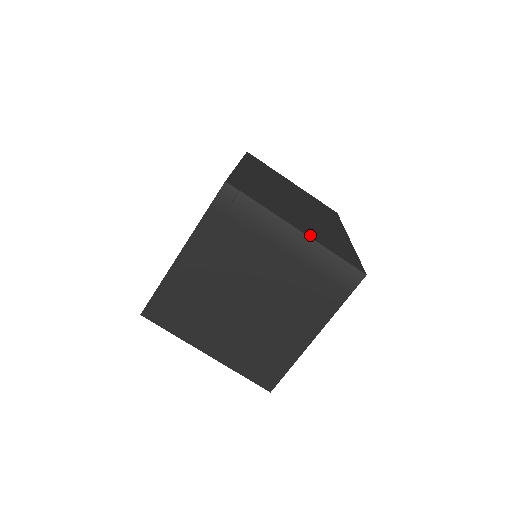
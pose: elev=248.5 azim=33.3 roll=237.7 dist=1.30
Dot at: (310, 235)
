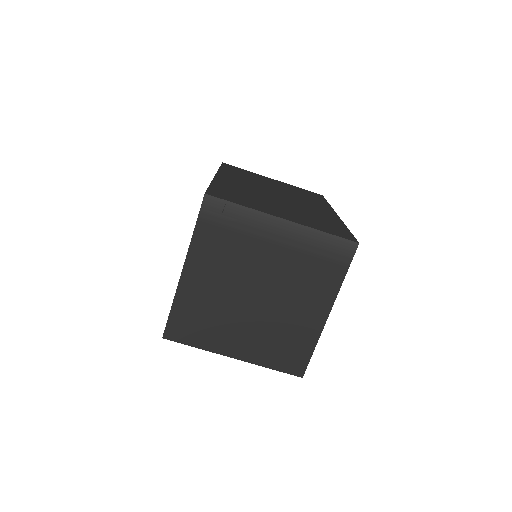
Dot at: (296, 221)
